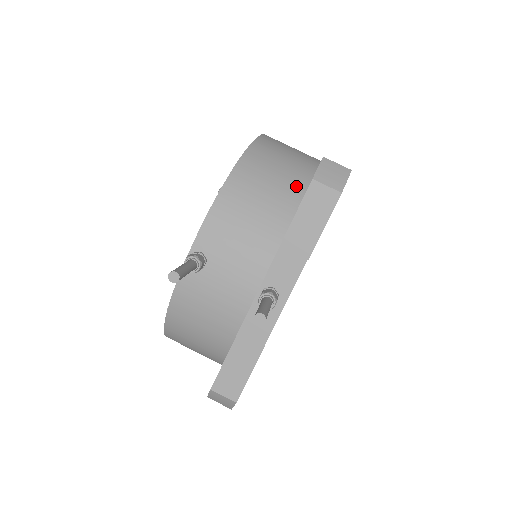
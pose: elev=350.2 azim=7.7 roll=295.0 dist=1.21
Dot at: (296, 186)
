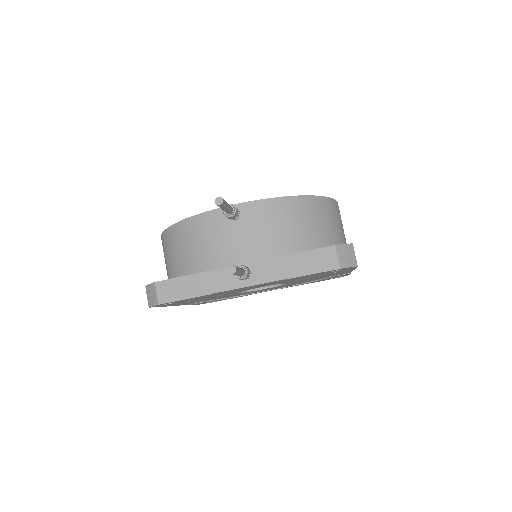
Dot at: (322, 242)
